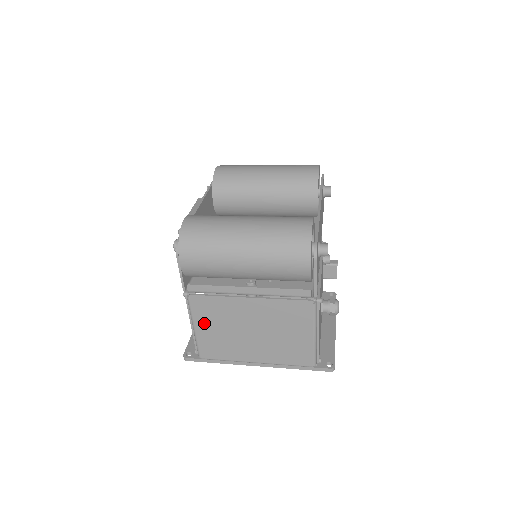
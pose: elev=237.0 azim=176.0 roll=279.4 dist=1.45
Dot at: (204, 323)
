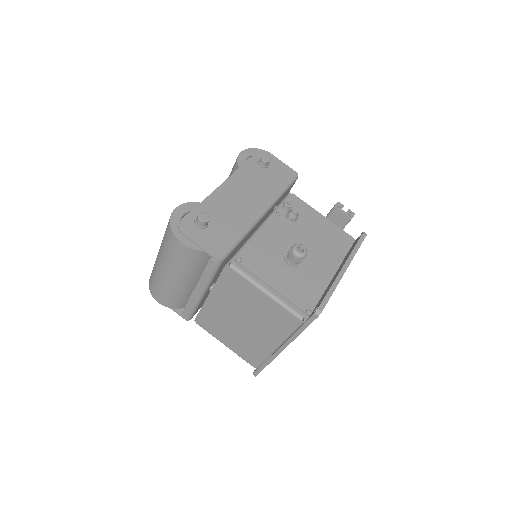
Dot at: (222, 336)
